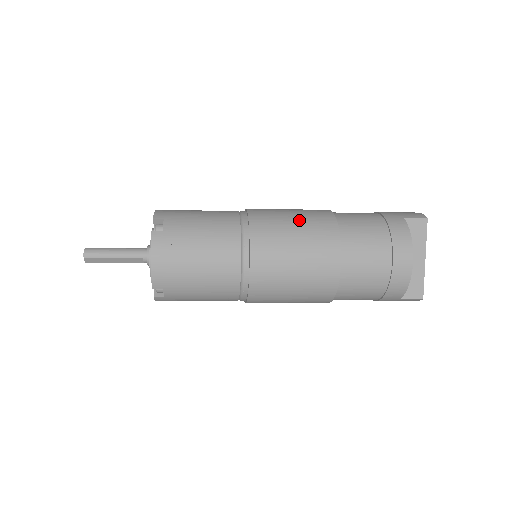
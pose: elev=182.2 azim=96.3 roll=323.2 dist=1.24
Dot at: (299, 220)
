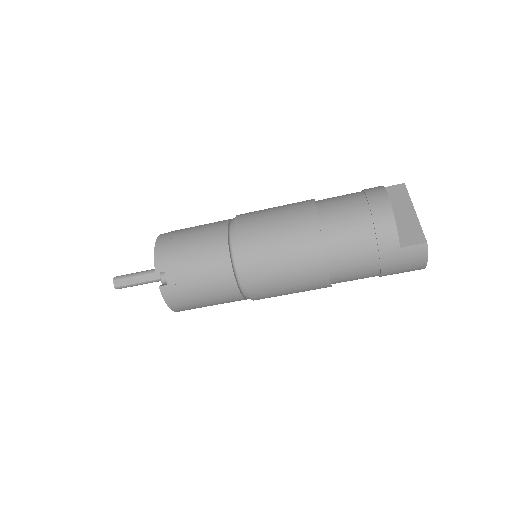
Dot at: occluded
